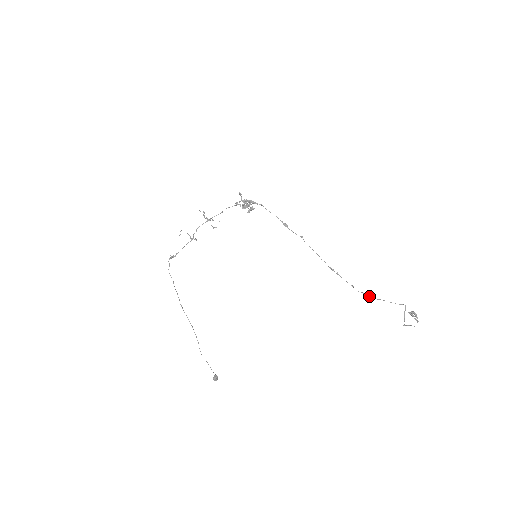
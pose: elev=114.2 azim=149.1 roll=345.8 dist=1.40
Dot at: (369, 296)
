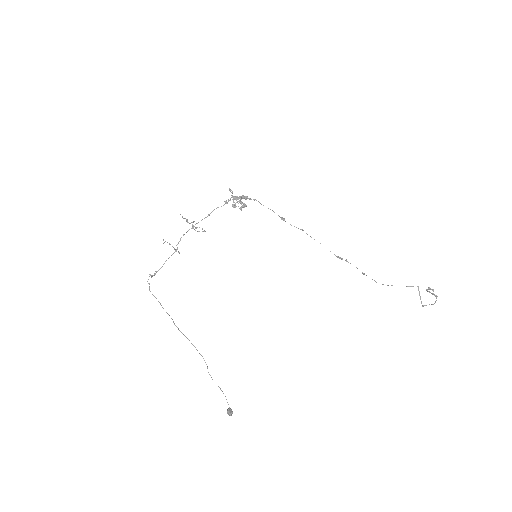
Dot at: occluded
